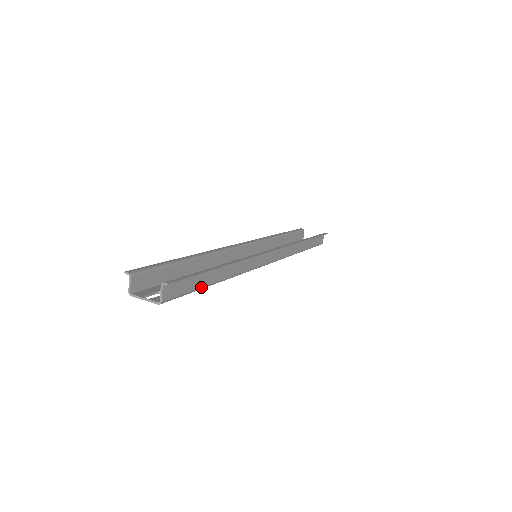
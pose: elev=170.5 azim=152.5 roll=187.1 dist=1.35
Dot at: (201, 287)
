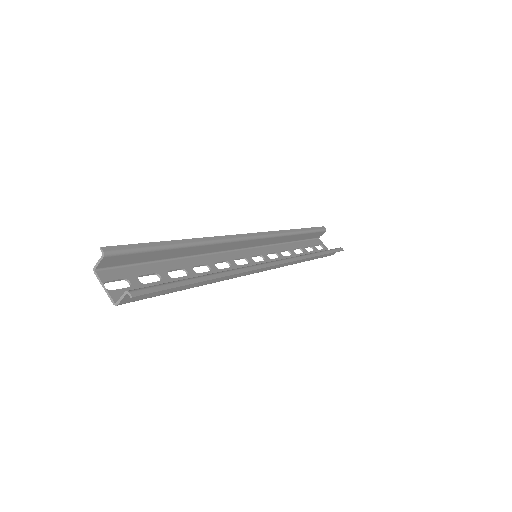
Dot at: (172, 292)
